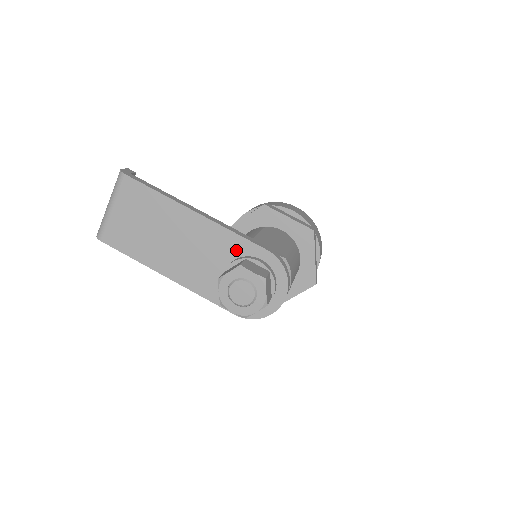
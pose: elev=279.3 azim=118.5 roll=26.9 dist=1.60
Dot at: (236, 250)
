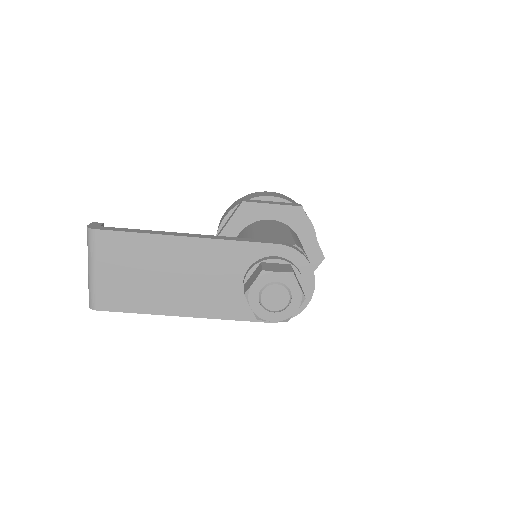
Dot at: (246, 258)
